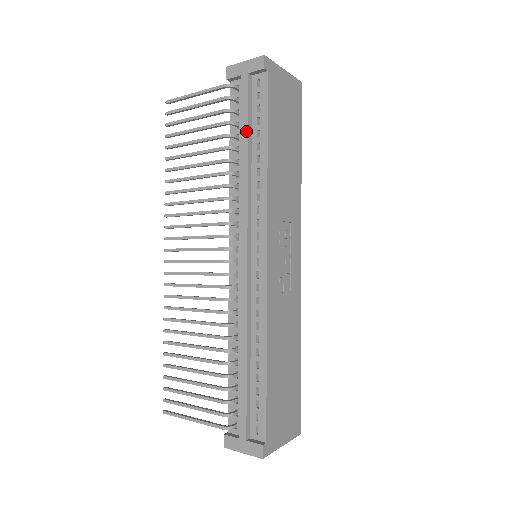
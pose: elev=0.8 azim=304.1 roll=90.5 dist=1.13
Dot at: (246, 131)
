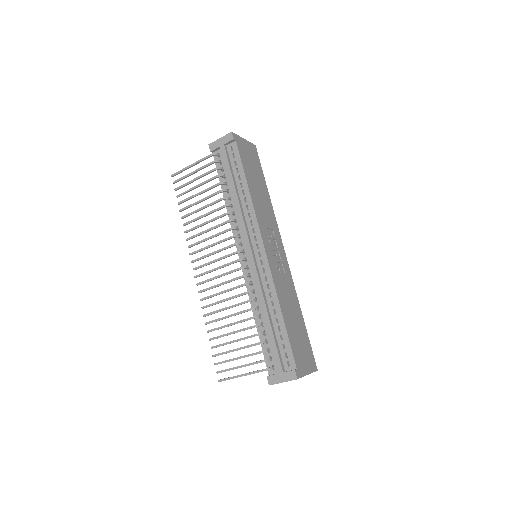
Dot at: (231, 178)
